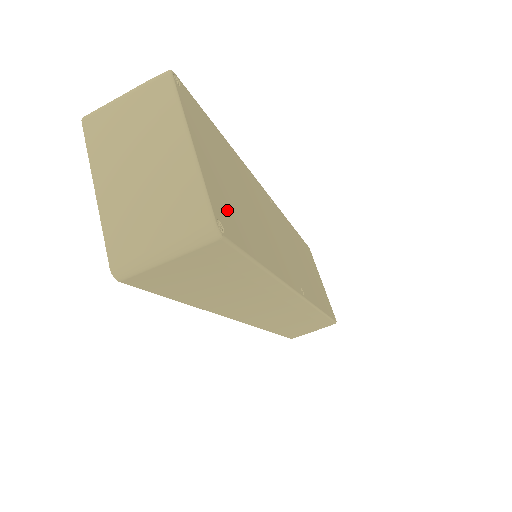
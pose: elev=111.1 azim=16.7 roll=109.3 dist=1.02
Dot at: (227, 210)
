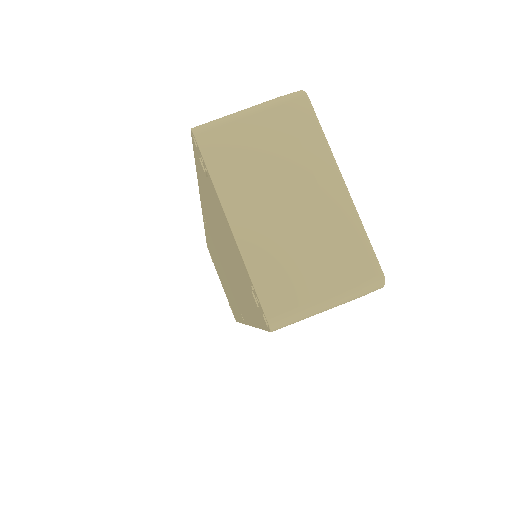
Dot at: occluded
